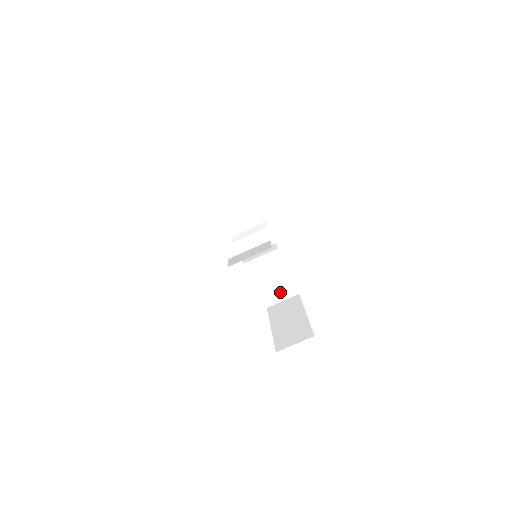
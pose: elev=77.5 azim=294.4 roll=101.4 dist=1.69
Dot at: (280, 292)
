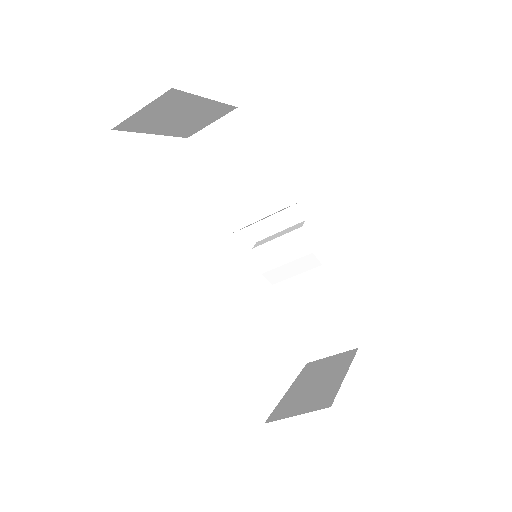
Dot at: (327, 339)
